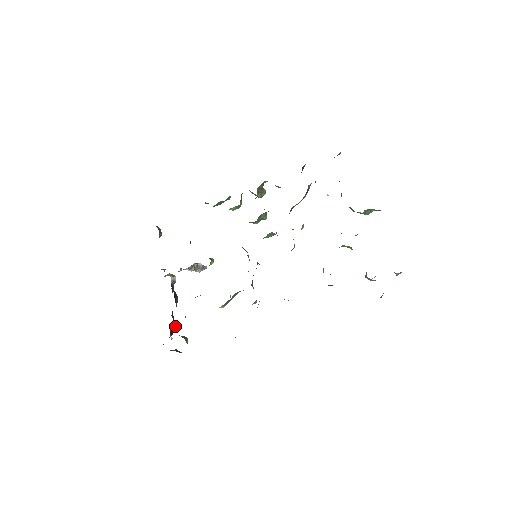
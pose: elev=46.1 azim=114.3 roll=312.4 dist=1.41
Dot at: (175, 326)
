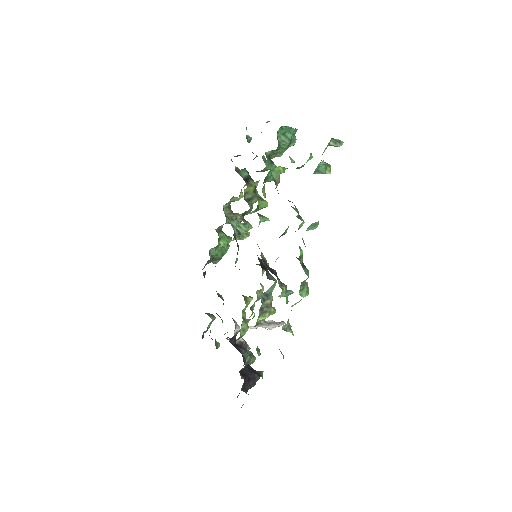
Dot at: (253, 372)
